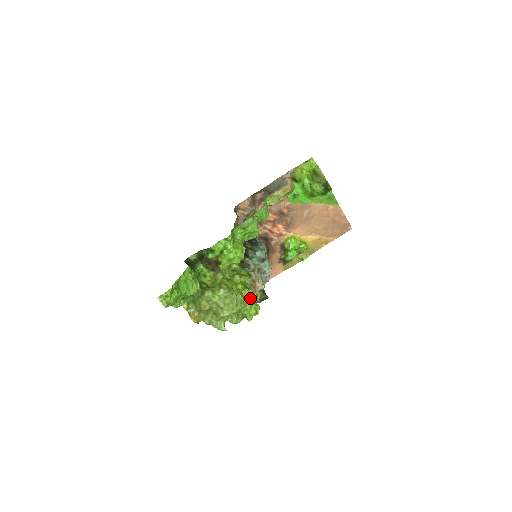
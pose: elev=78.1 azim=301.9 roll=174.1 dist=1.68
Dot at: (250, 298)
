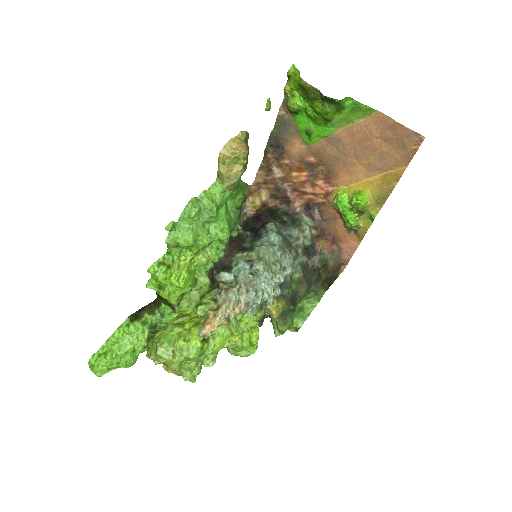
Dot at: (201, 339)
